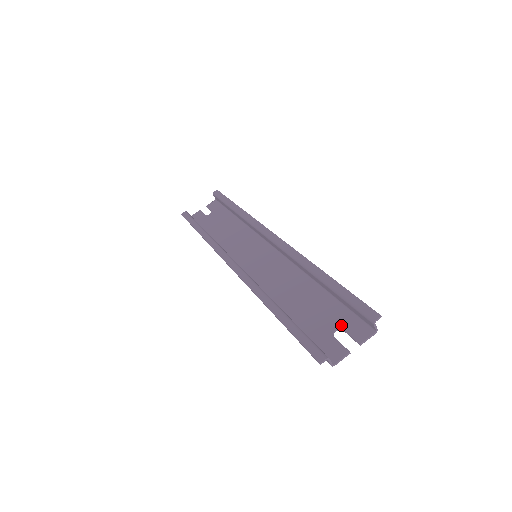
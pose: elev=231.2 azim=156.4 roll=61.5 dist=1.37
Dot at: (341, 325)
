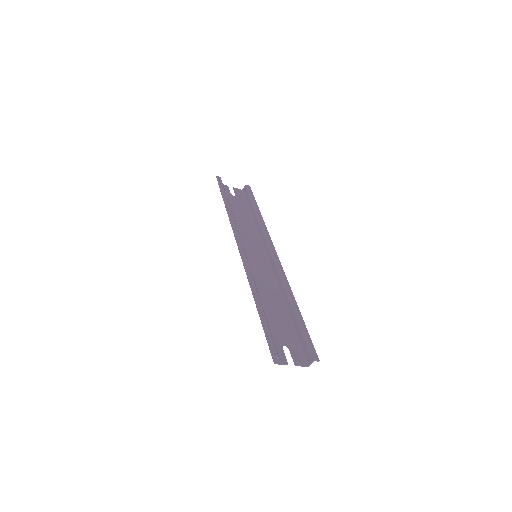
Dot at: (290, 345)
